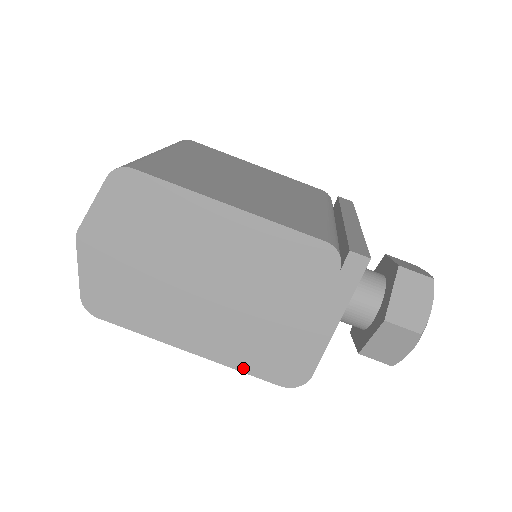
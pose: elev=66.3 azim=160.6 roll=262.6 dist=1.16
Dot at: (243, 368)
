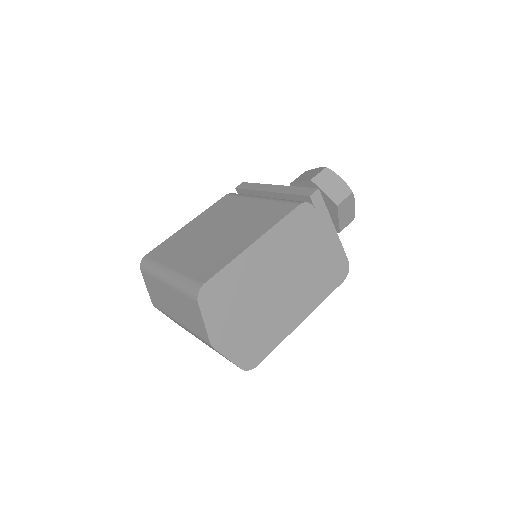
Dot at: (325, 296)
